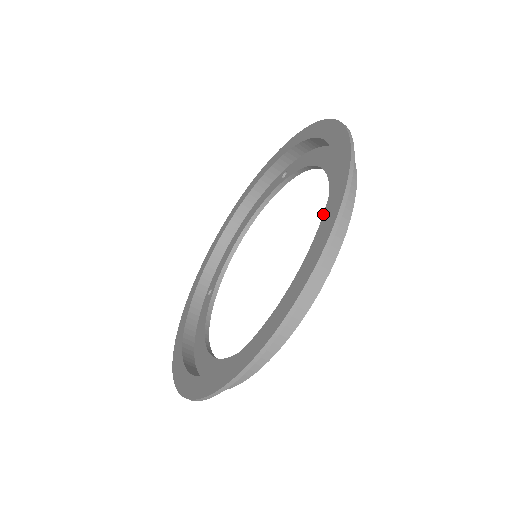
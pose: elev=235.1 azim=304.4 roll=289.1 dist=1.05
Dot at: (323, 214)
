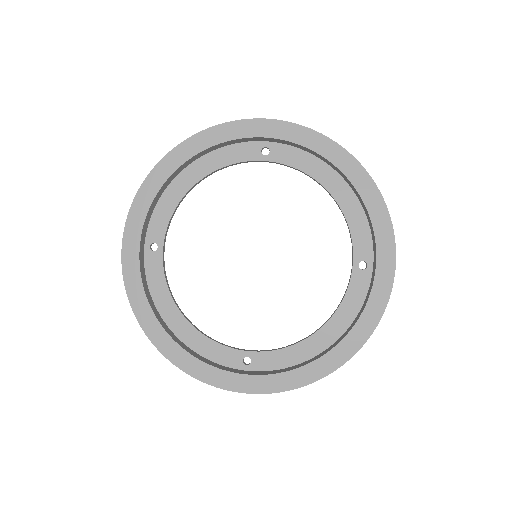
Dot at: (372, 289)
